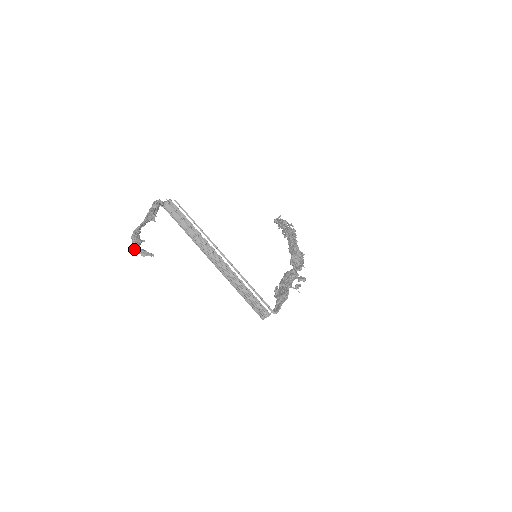
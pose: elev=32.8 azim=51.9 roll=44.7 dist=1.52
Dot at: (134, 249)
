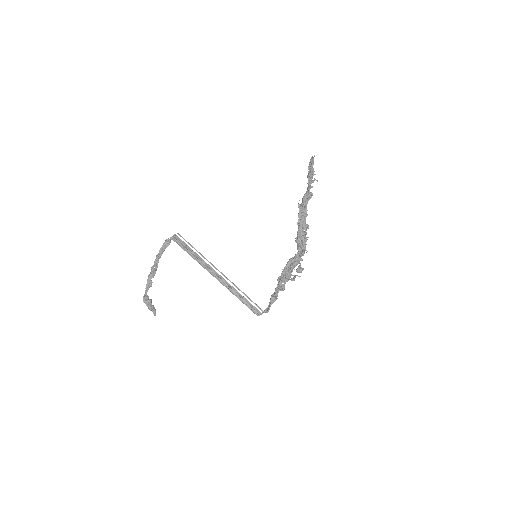
Dot at: (148, 306)
